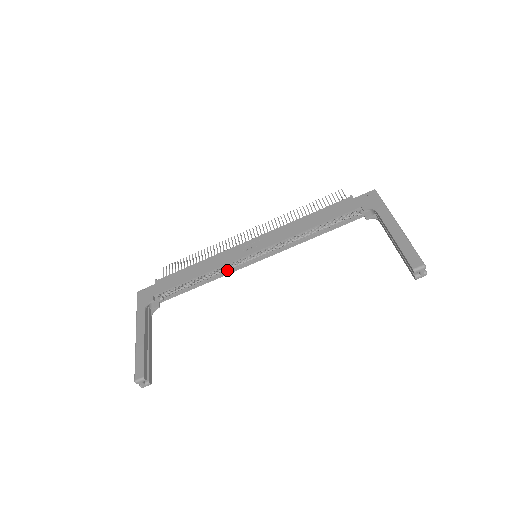
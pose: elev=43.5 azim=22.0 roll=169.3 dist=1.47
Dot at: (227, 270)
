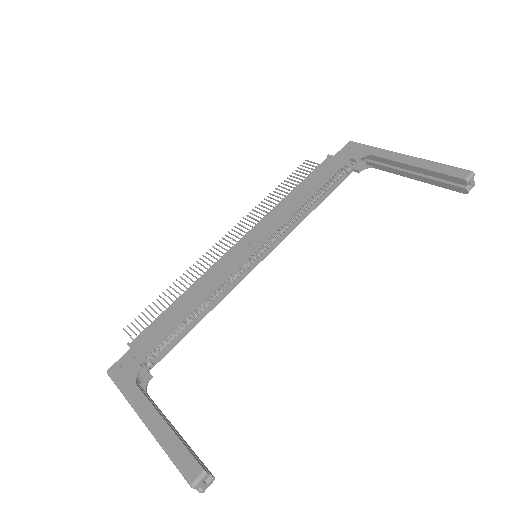
Dot at: (226, 288)
